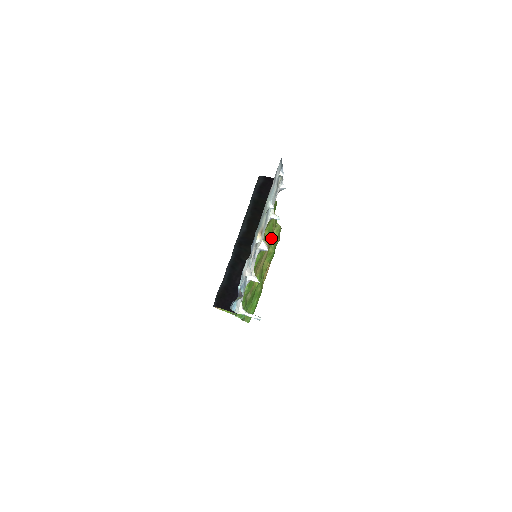
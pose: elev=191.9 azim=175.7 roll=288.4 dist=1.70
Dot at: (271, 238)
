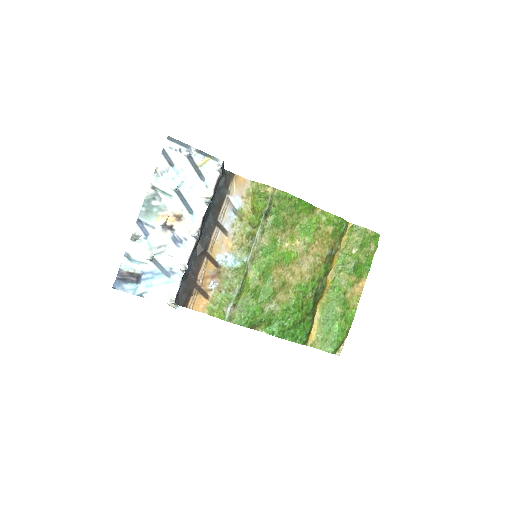
Dot at: (320, 240)
